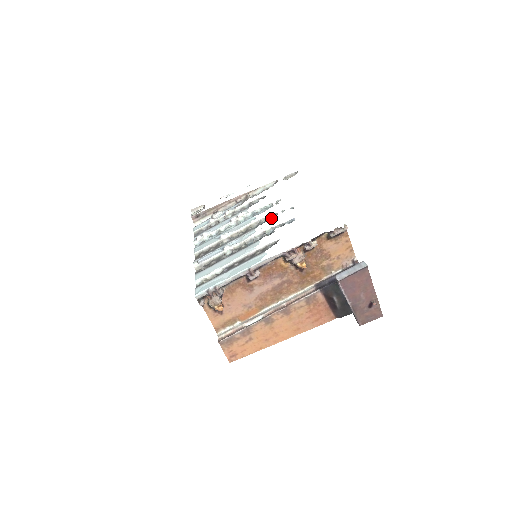
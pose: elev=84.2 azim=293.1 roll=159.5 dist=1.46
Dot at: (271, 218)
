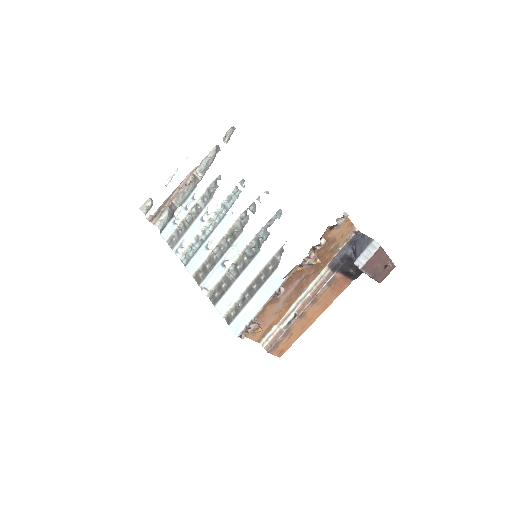
Dot at: (252, 212)
